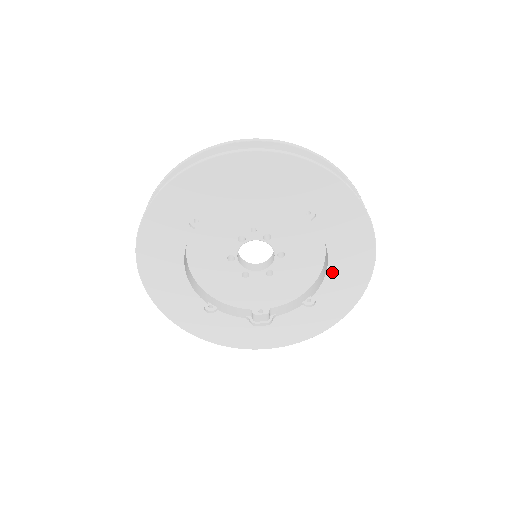
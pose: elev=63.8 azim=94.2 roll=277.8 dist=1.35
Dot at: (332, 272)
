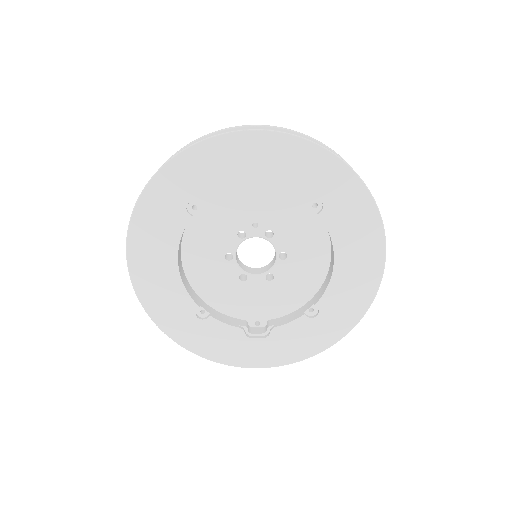
Dot at: (338, 276)
